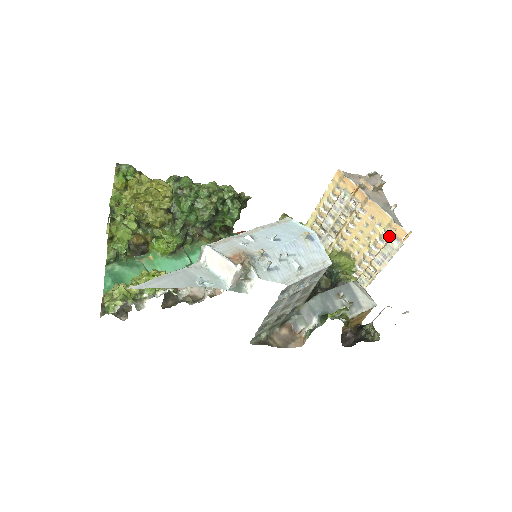
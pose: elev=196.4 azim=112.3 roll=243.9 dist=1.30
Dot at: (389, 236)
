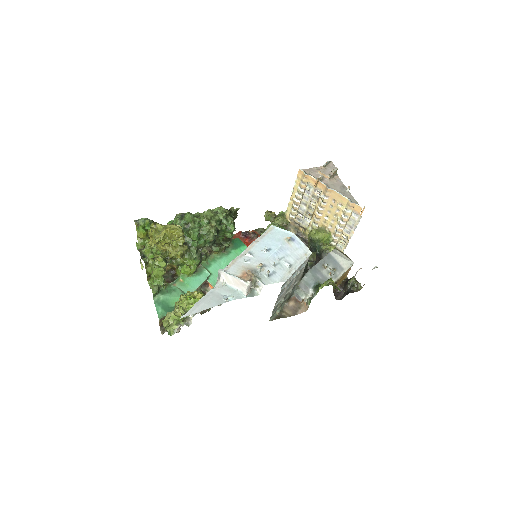
Dot at: (350, 212)
